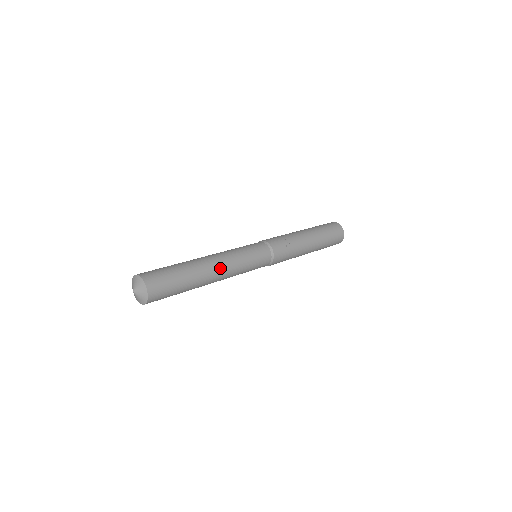
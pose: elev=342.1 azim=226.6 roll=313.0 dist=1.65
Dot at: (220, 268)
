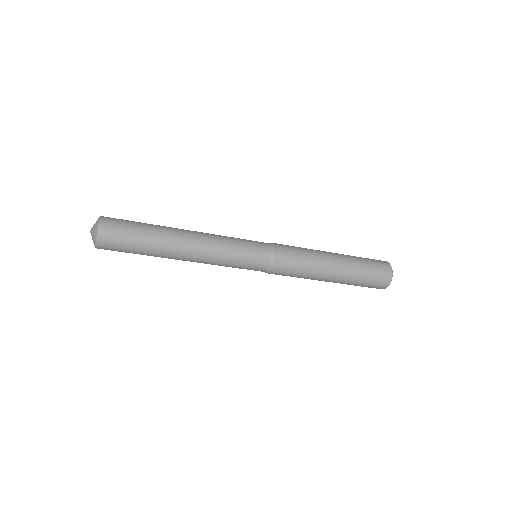
Dot at: (195, 232)
